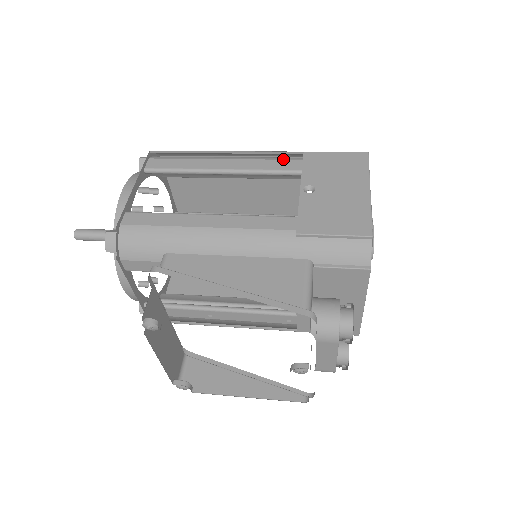
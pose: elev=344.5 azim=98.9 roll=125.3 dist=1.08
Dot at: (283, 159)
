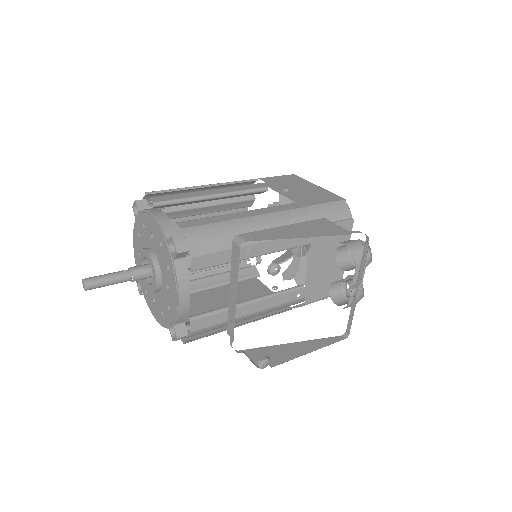
Dot at: occluded
